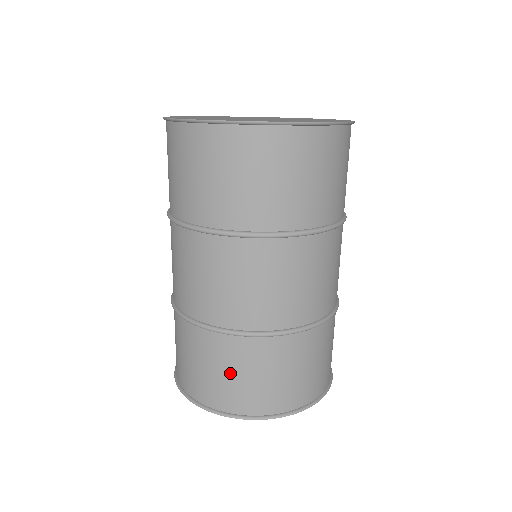
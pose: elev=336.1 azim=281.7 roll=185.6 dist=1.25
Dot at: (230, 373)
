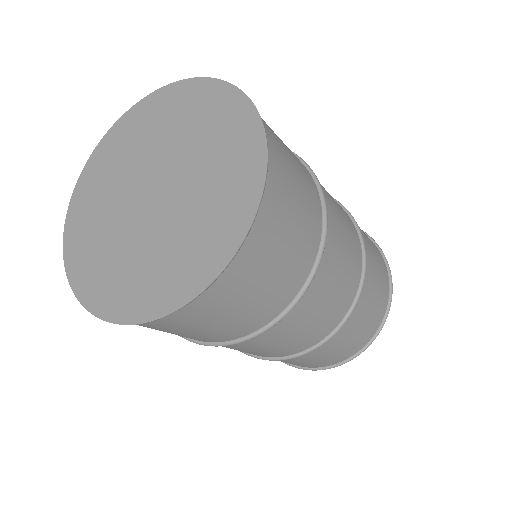
Dot at: occluded
